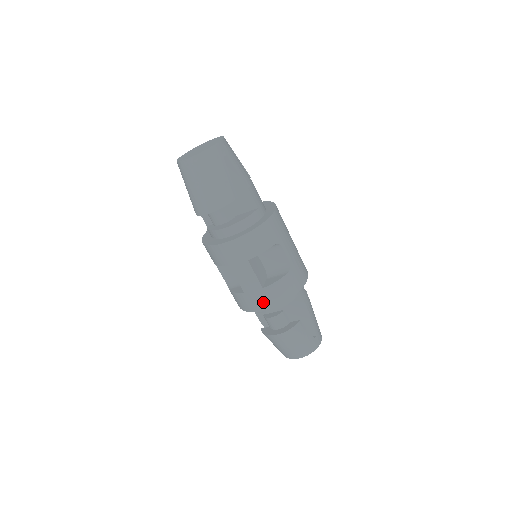
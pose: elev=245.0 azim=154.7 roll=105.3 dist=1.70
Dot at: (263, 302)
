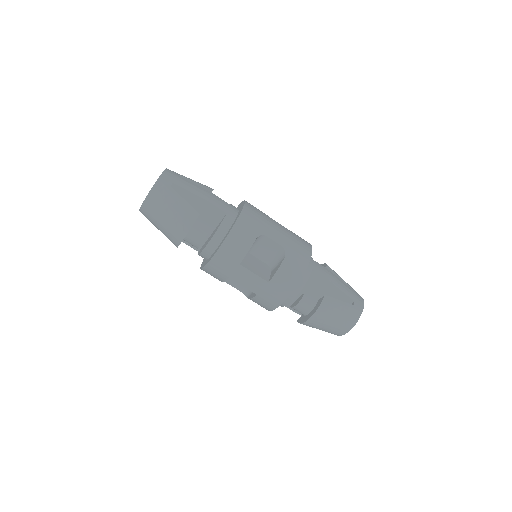
Dot at: (277, 295)
